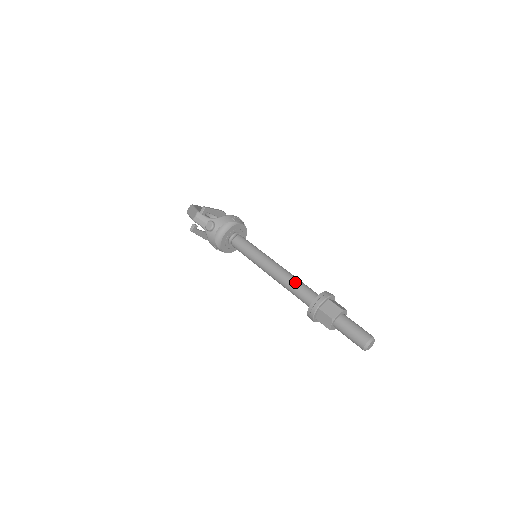
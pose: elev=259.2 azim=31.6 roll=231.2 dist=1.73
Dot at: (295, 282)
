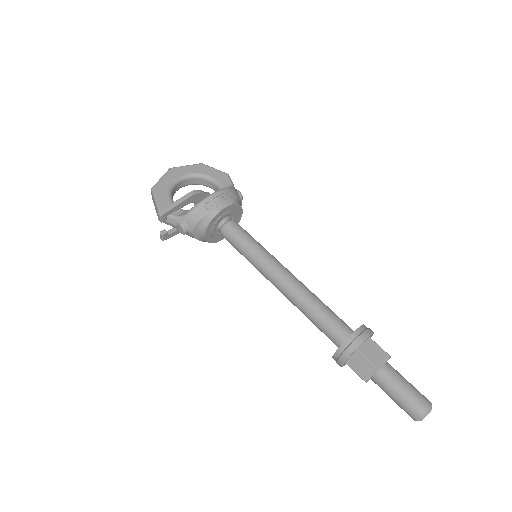
Dot at: (310, 312)
